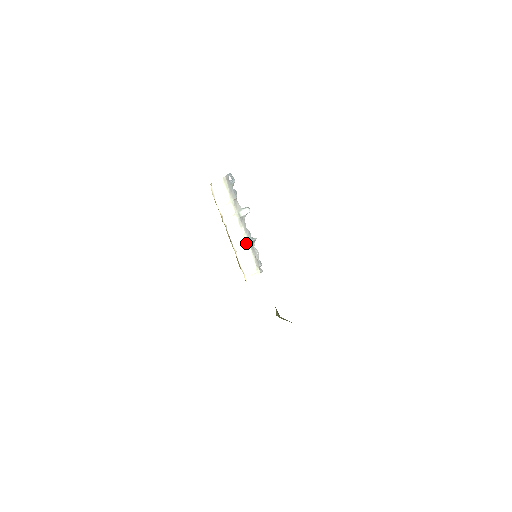
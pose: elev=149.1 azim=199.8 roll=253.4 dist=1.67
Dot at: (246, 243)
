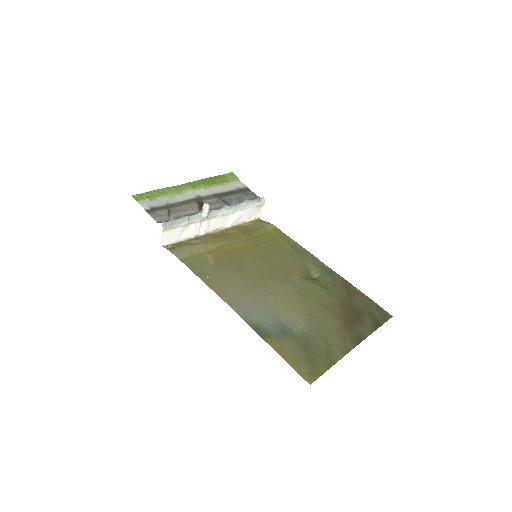
Dot at: (231, 214)
